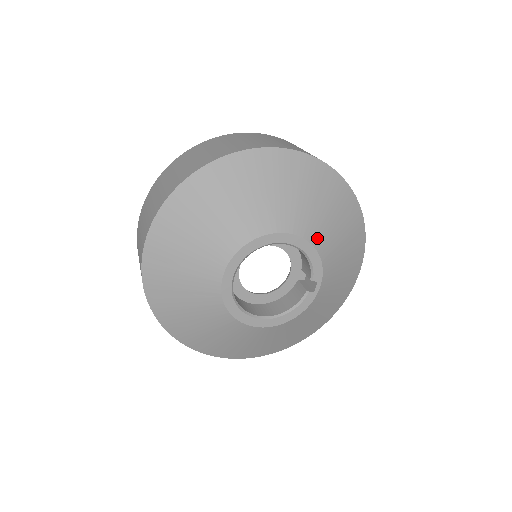
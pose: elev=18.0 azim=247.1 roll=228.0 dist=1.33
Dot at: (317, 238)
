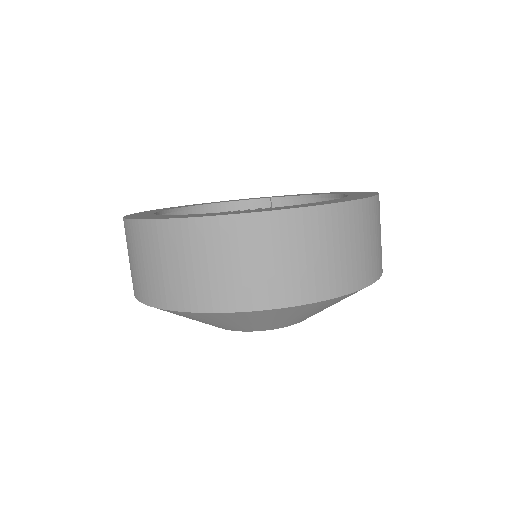
Dot at: occluded
